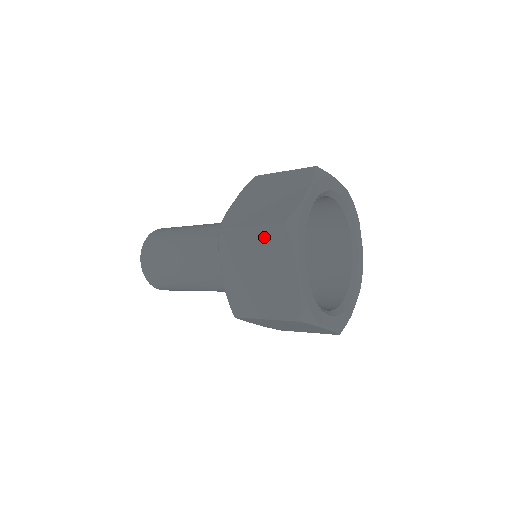
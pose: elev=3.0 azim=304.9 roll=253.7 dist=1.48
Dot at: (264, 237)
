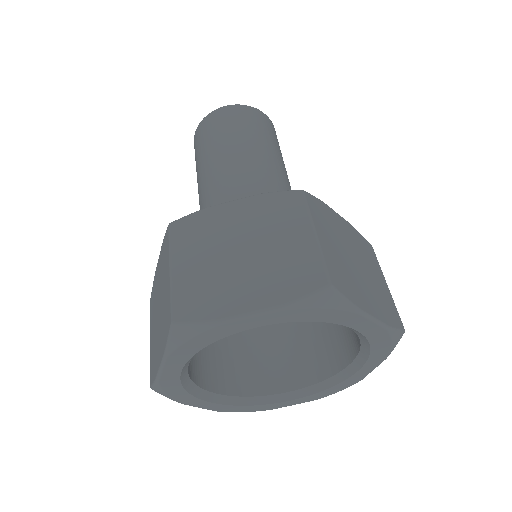
Dot at: occluded
